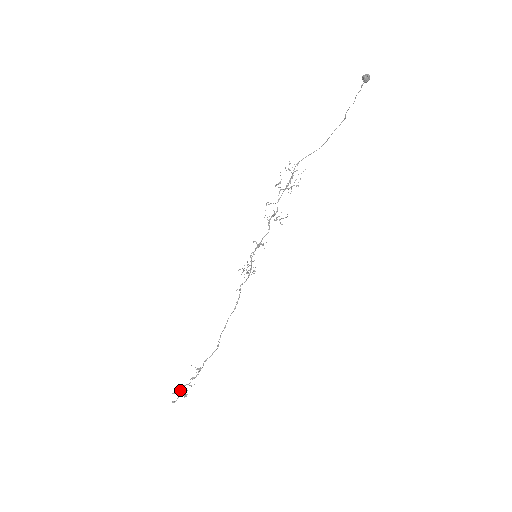
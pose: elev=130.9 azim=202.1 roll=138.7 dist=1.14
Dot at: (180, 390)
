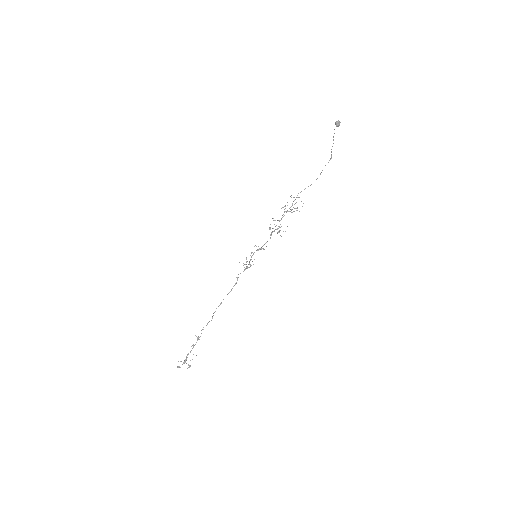
Dot at: (185, 359)
